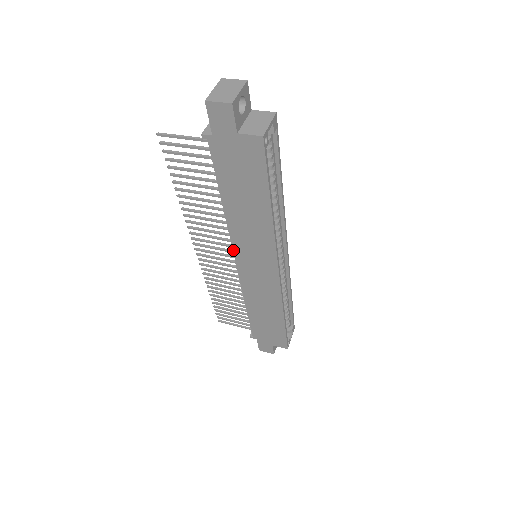
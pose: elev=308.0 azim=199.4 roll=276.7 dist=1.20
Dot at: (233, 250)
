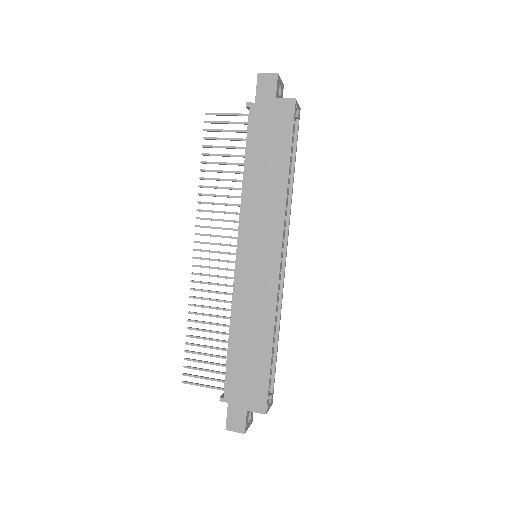
Dot at: (238, 235)
